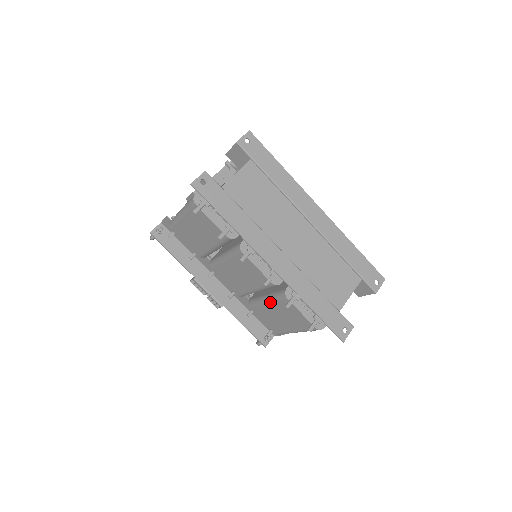
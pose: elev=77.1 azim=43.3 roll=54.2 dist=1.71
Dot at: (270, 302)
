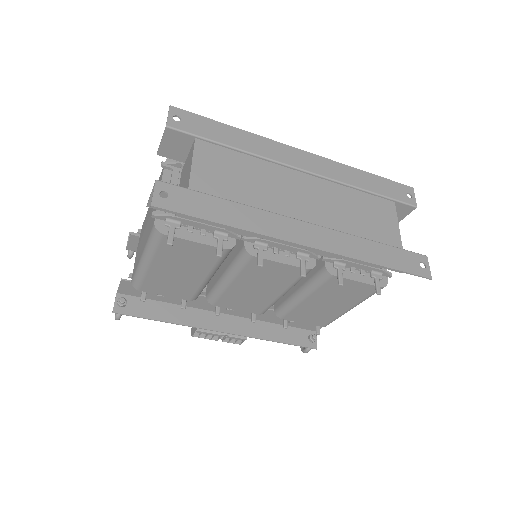
Dot at: (309, 294)
